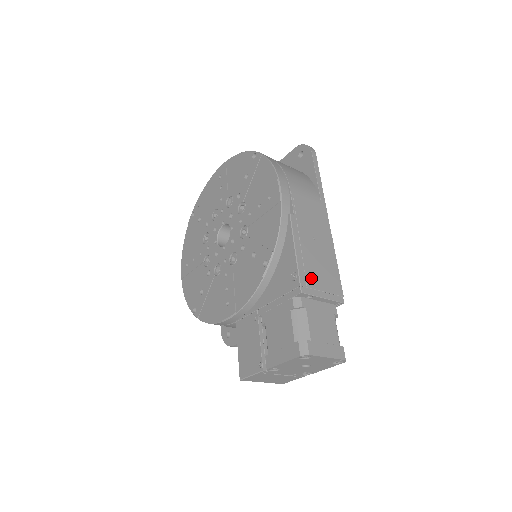
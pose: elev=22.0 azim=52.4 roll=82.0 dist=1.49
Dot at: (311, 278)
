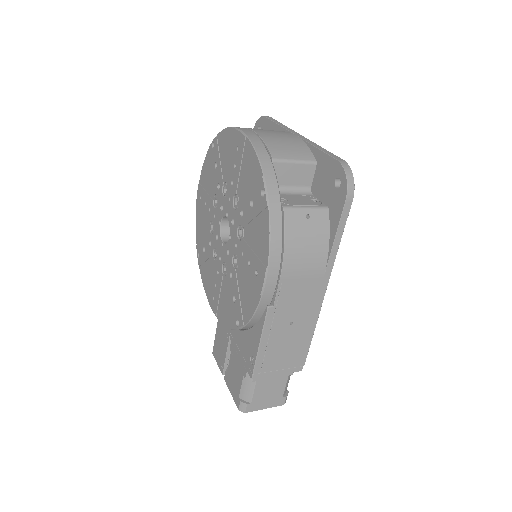
Dot at: (269, 363)
